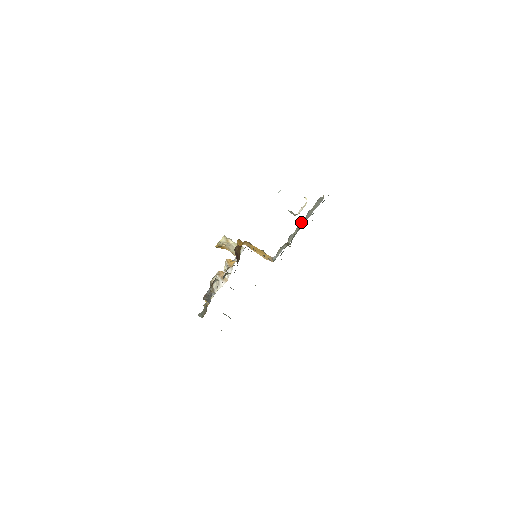
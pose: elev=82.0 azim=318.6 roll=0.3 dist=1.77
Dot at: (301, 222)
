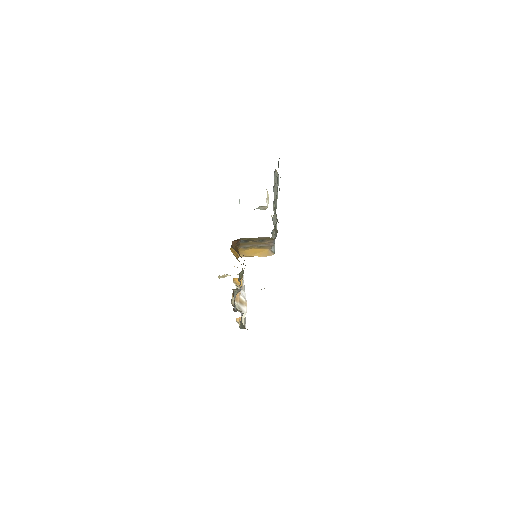
Dot at: (273, 203)
